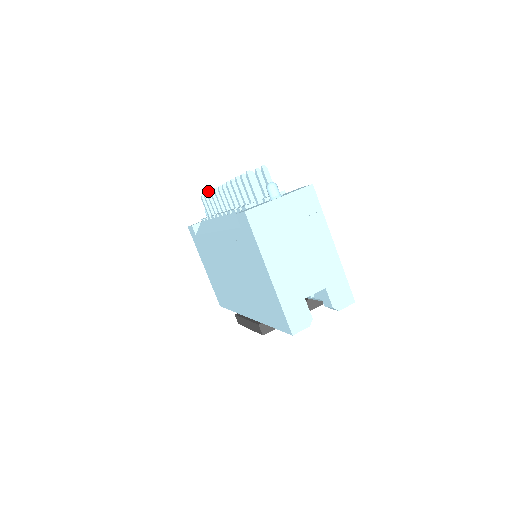
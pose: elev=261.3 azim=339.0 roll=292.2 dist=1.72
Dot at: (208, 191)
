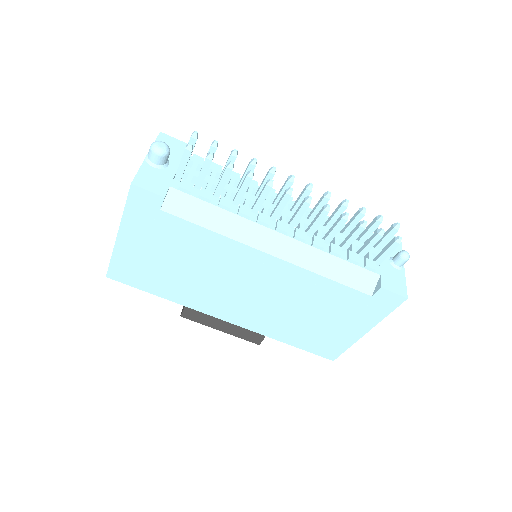
Dot at: occluded
